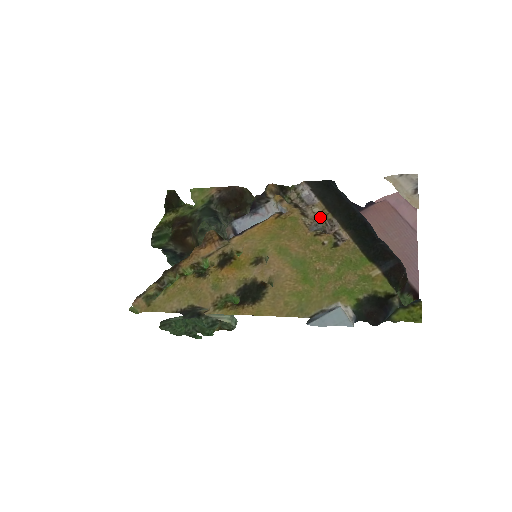
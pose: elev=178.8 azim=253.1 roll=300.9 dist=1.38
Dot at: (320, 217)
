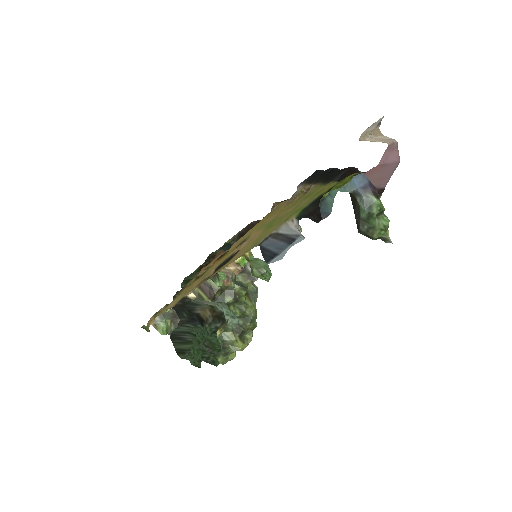
Dot at: (299, 192)
